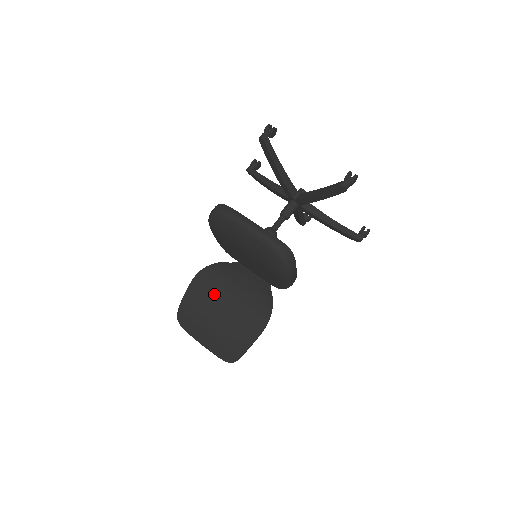
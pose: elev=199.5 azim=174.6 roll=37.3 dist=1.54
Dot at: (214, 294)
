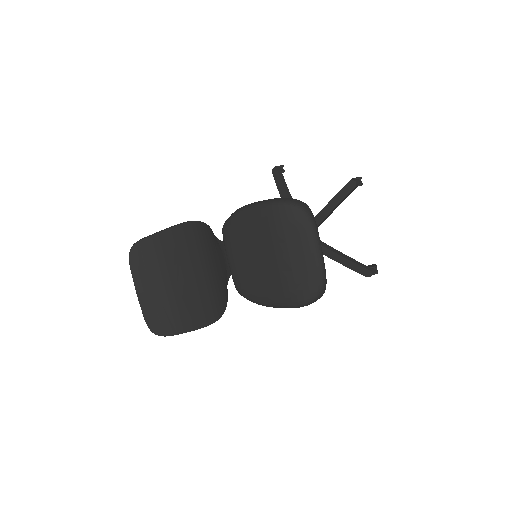
Dot at: (193, 255)
